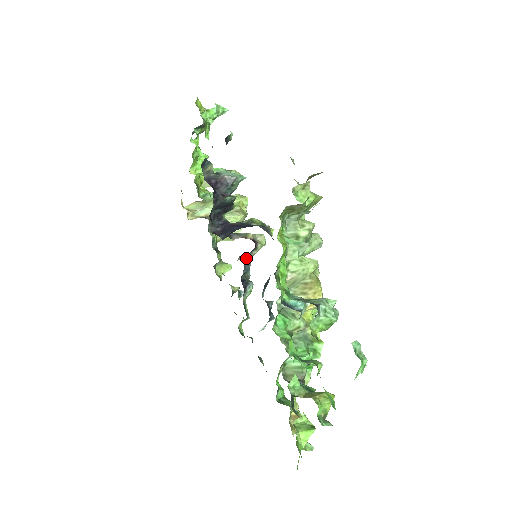
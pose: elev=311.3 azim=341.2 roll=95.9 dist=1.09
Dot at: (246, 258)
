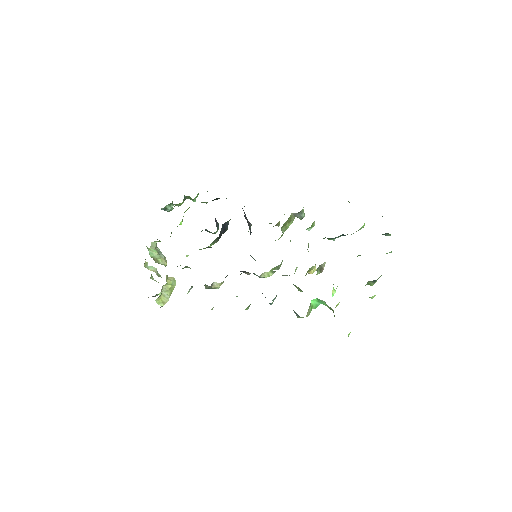
Dot at: occluded
